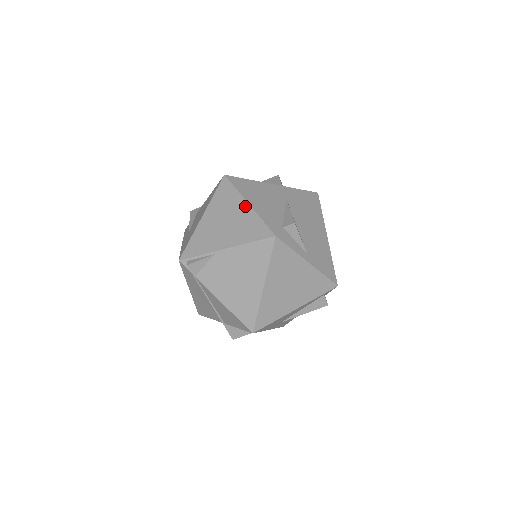
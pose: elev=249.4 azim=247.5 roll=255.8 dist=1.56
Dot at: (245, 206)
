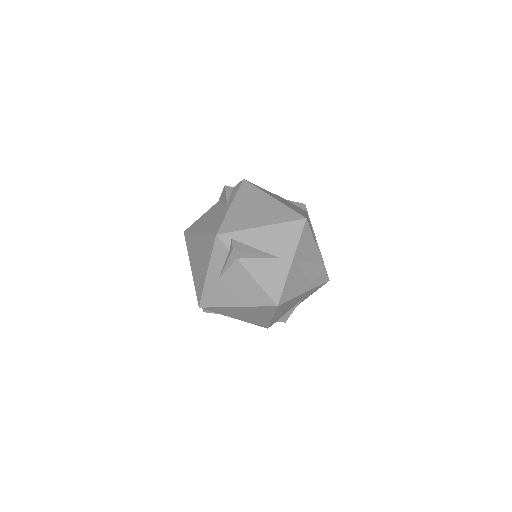
Dot at: (269, 318)
